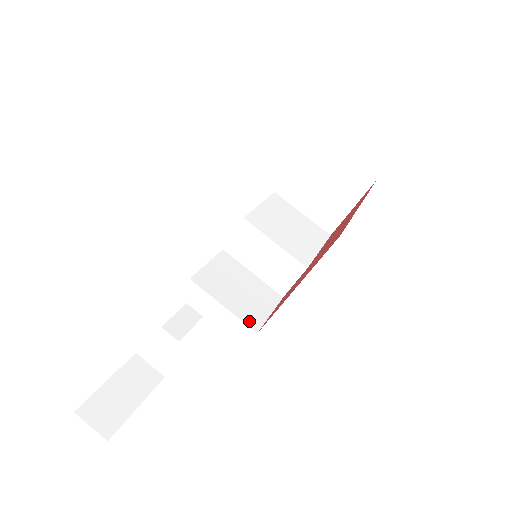
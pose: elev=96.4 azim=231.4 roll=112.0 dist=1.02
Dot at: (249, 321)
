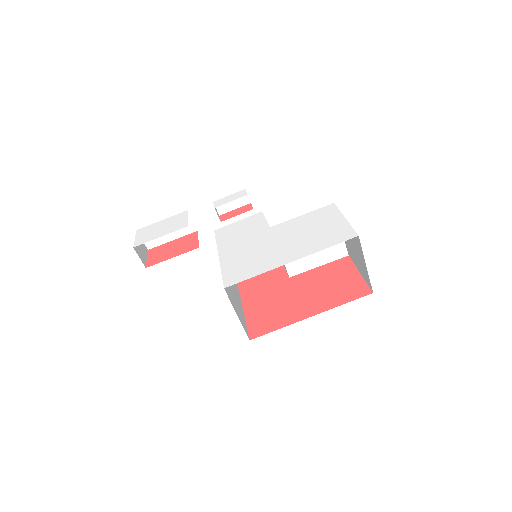
Dot at: occluded
